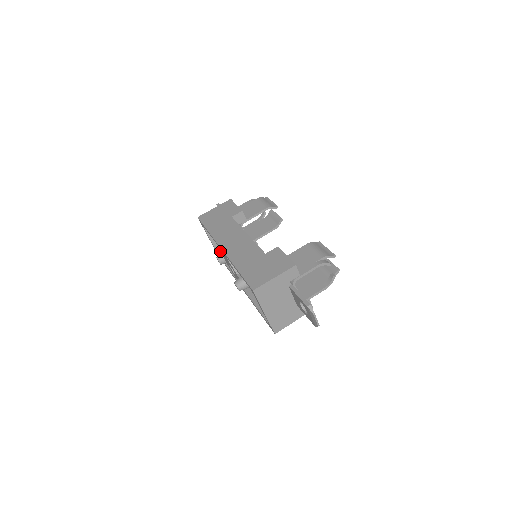
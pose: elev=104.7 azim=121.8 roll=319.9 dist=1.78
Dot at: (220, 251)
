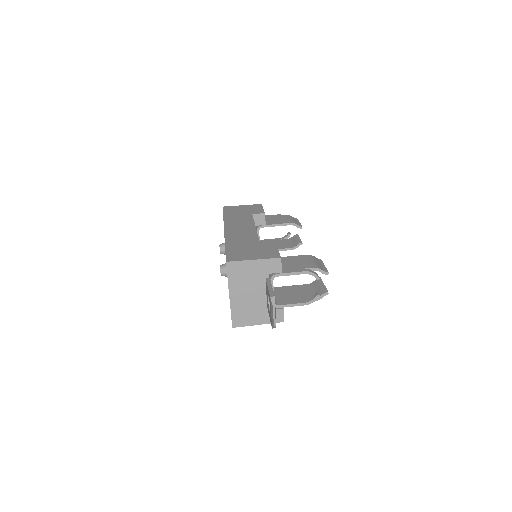
Dot at: occluded
